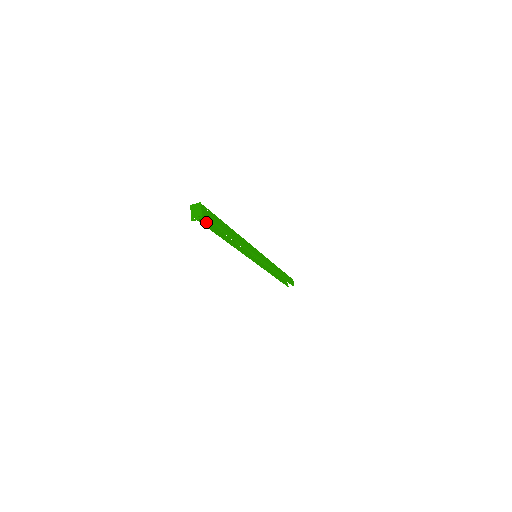
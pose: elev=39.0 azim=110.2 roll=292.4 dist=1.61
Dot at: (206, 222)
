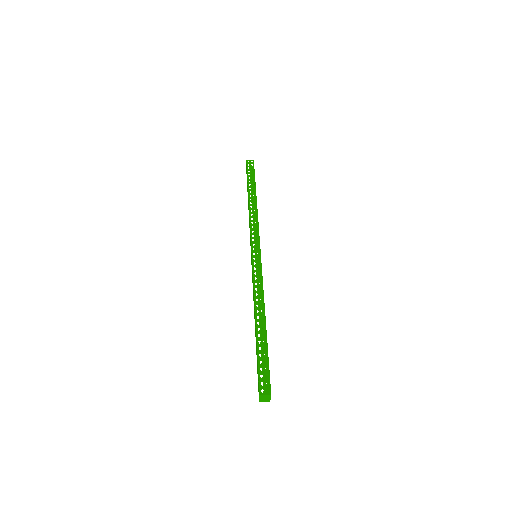
Dot at: (257, 364)
